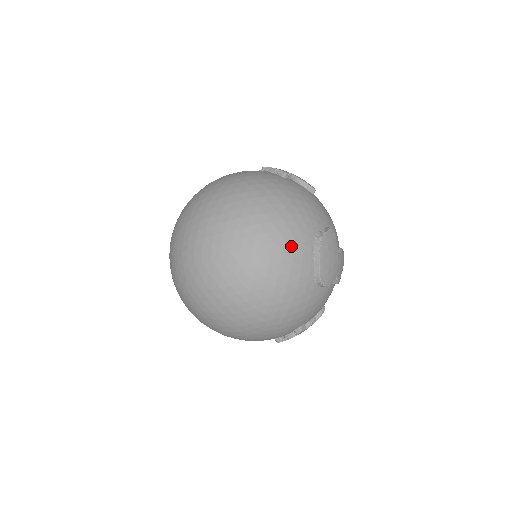
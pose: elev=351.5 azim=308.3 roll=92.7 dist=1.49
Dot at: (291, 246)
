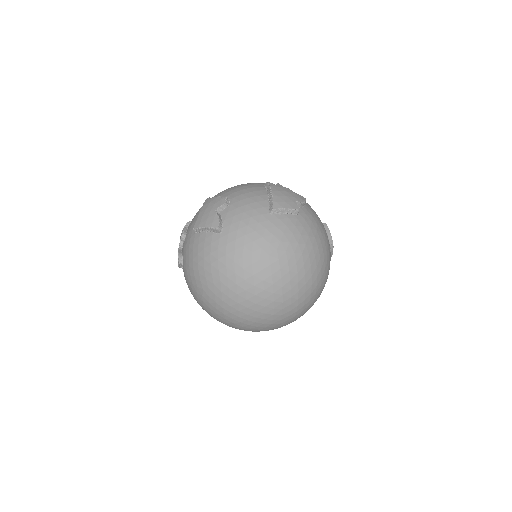
Dot at: occluded
